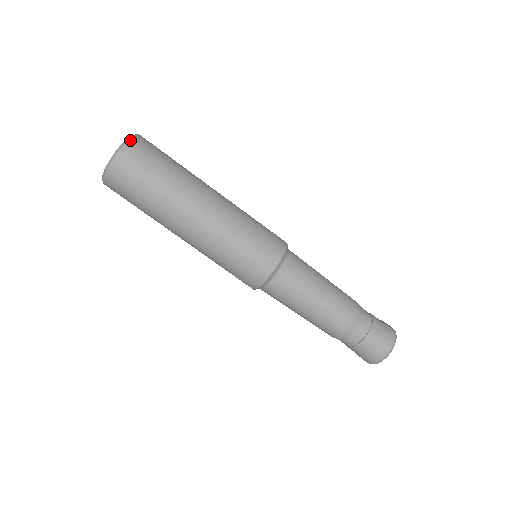
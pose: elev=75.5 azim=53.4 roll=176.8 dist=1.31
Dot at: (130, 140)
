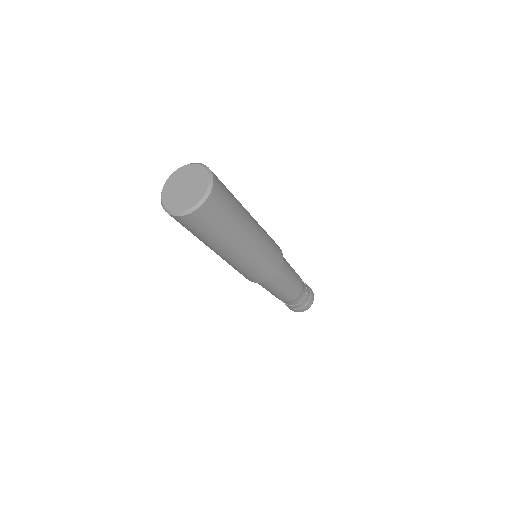
Dot at: (188, 215)
